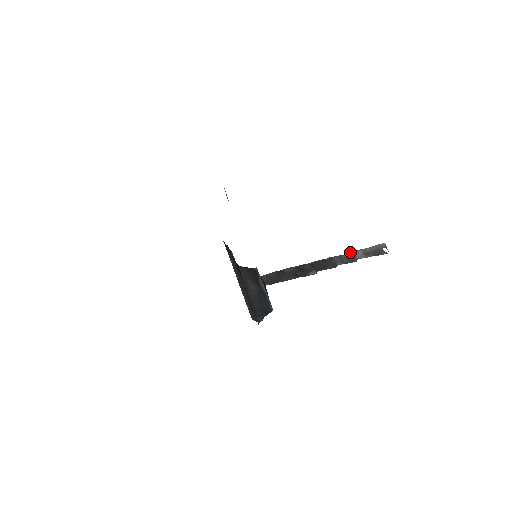
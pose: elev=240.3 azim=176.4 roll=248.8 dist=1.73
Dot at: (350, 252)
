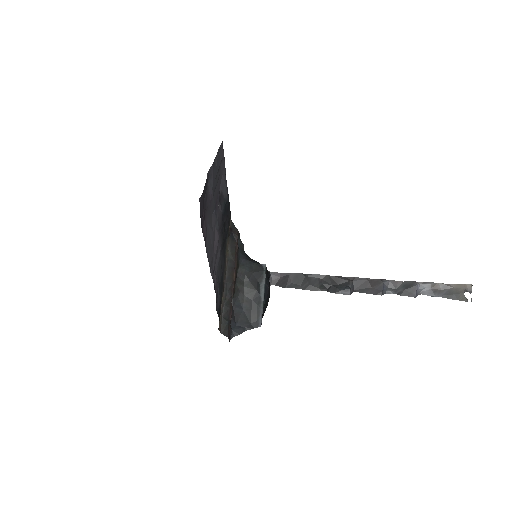
Dot at: (412, 281)
